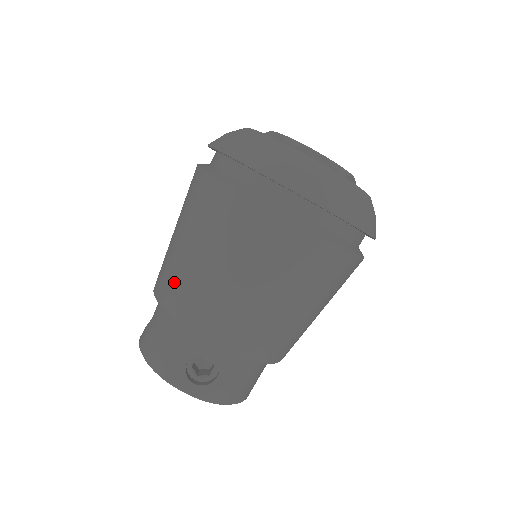
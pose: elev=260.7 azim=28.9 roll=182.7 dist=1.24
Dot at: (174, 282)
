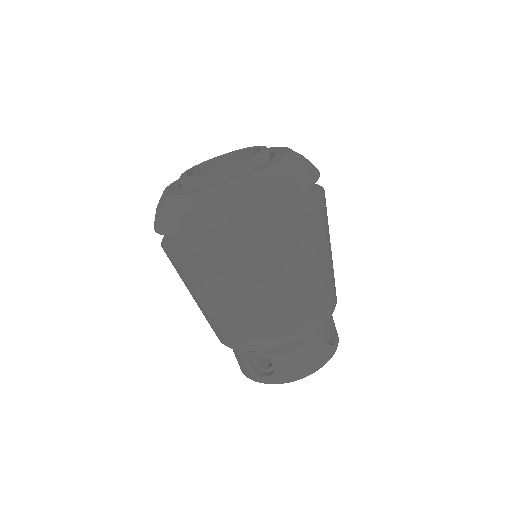
Dot at: occluded
